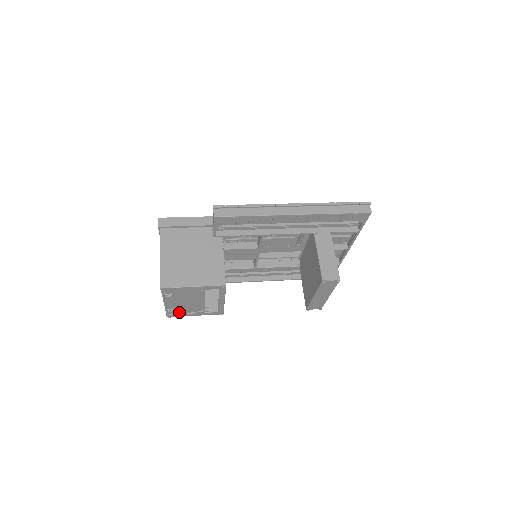
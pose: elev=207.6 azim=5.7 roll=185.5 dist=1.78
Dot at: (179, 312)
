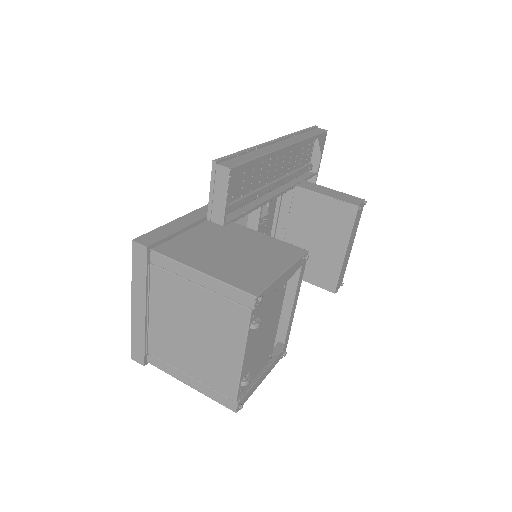
Dot at: (248, 385)
